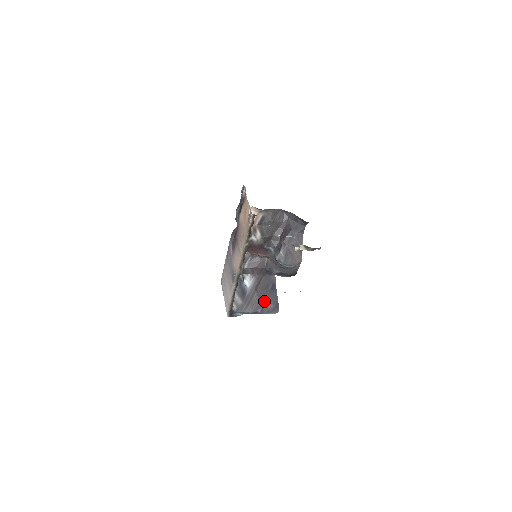
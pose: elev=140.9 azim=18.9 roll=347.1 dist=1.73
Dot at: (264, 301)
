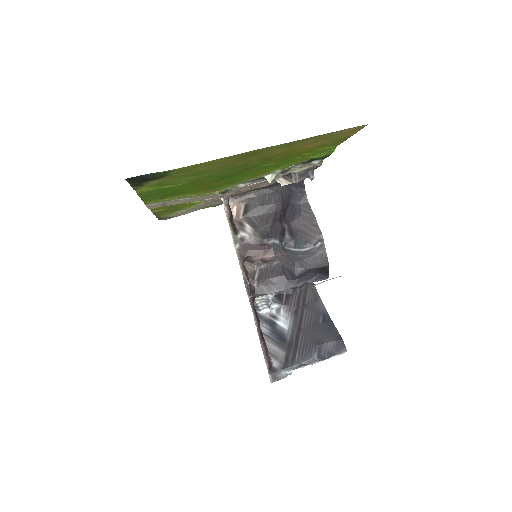
Dot at: (317, 340)
